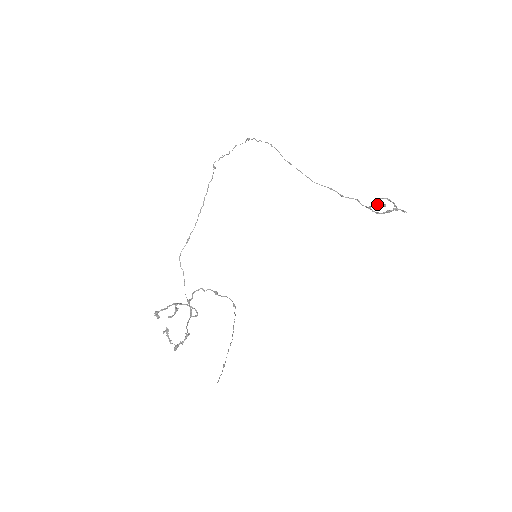
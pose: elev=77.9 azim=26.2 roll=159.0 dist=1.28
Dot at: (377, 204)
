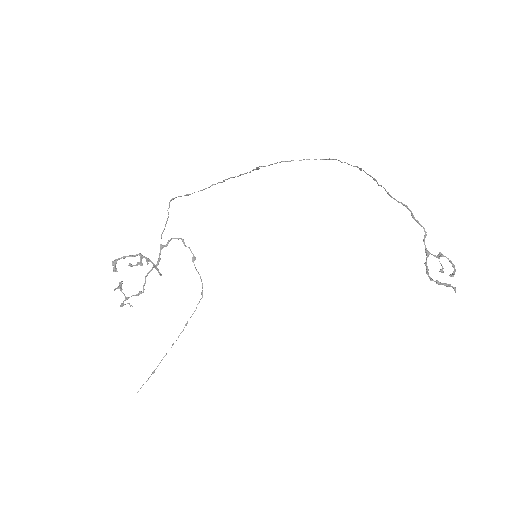
Dot at: (438, 258)
